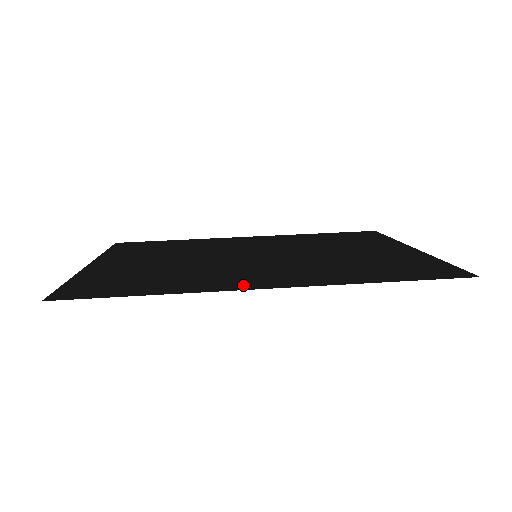
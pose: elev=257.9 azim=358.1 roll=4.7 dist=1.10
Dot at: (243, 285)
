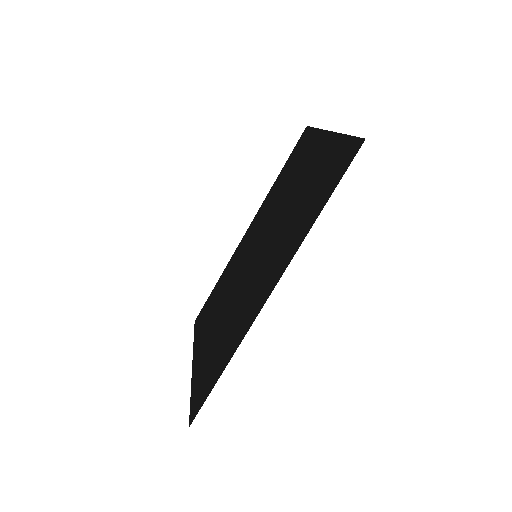
Dot at: (258, 307)
